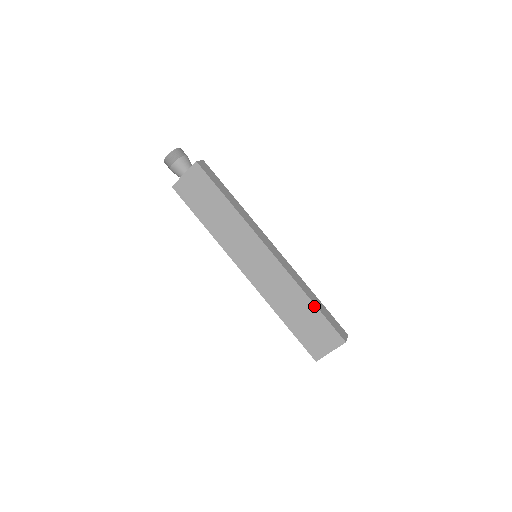
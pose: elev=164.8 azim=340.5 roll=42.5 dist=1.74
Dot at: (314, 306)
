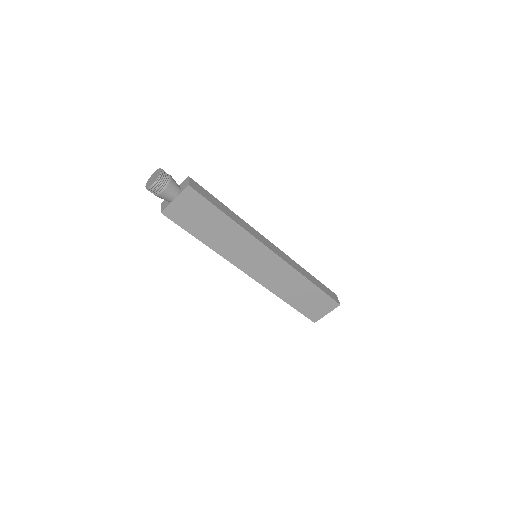
Dot at: (315, 286)
